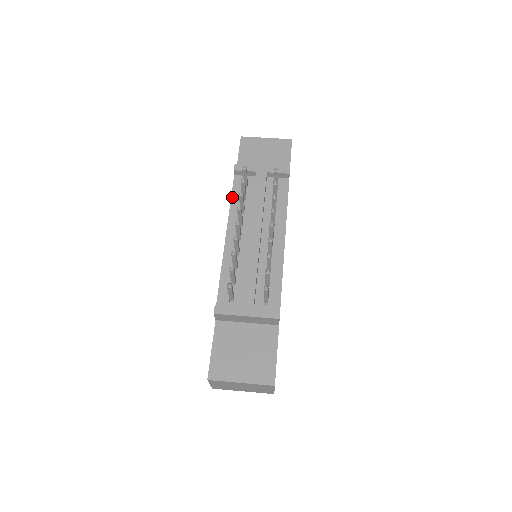
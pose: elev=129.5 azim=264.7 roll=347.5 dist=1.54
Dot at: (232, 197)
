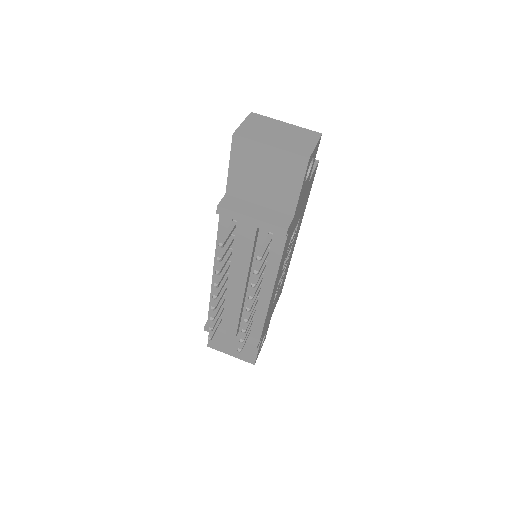
Dot at: (218, 234)
